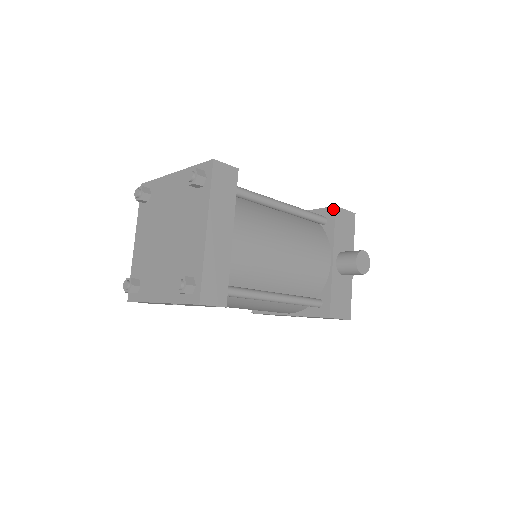
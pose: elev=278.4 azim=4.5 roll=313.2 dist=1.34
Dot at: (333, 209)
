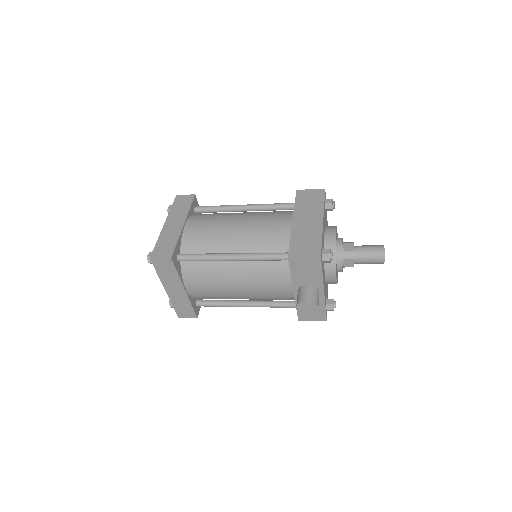
Dot at: (288, 257)
